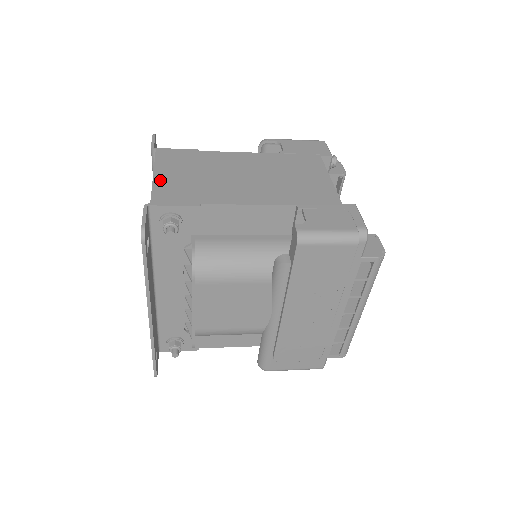
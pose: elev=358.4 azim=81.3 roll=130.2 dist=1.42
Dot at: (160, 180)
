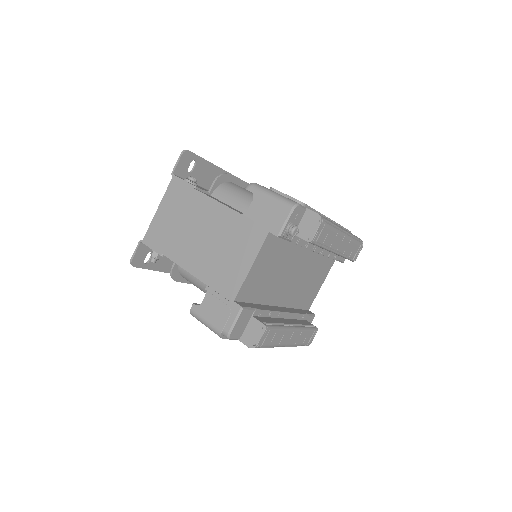
Dot at: (157, 218)
